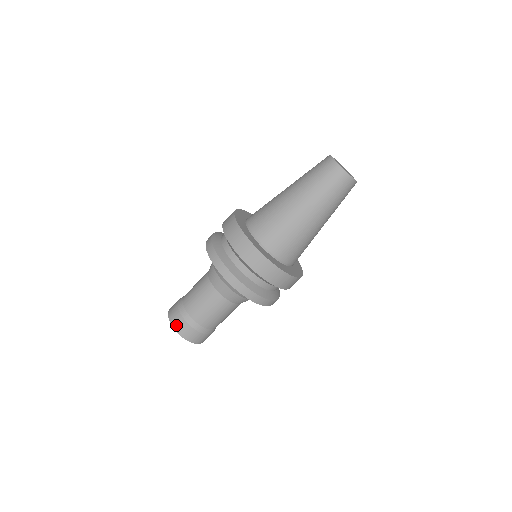
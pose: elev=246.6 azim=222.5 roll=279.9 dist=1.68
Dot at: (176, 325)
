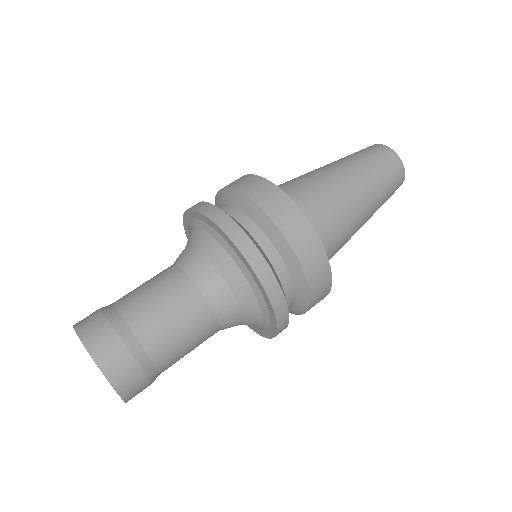
Dot at: occluded
